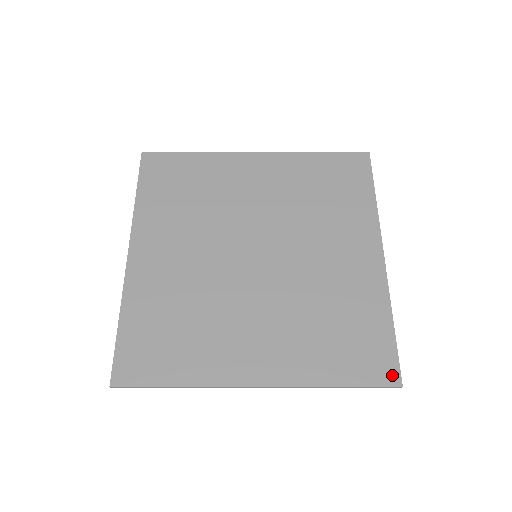
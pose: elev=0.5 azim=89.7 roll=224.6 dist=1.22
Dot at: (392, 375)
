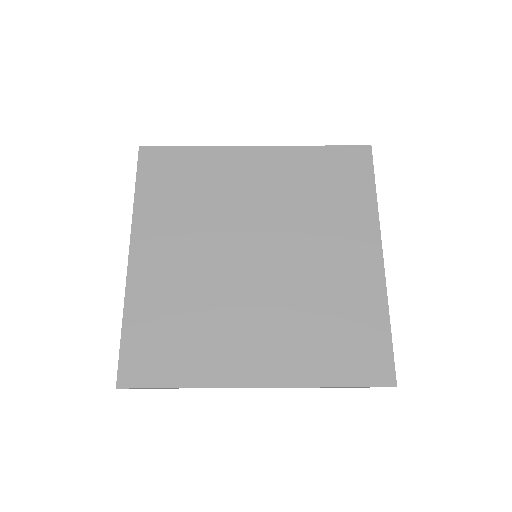
Dot at: (387, 376)
